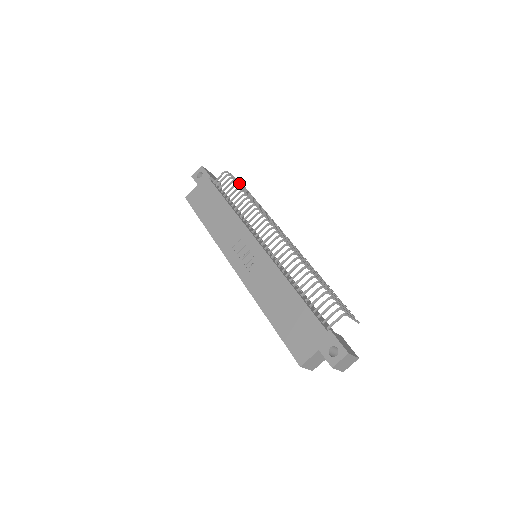
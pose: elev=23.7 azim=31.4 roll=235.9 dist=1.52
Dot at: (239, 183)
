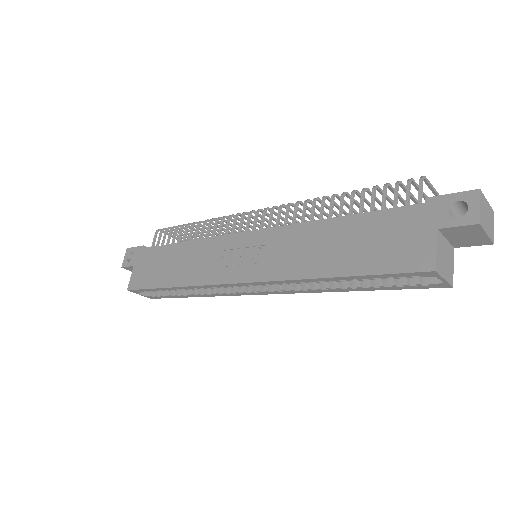
Dot at: occluded
